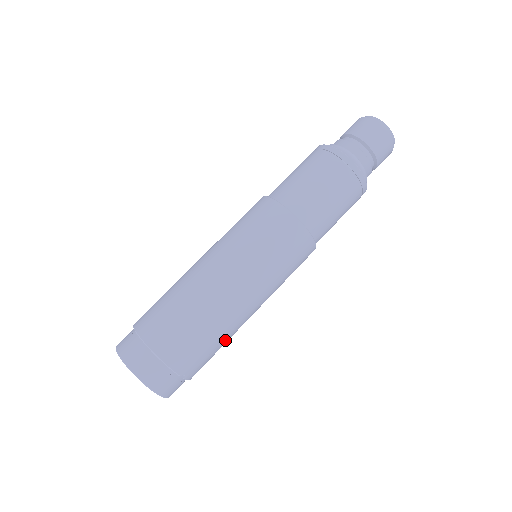
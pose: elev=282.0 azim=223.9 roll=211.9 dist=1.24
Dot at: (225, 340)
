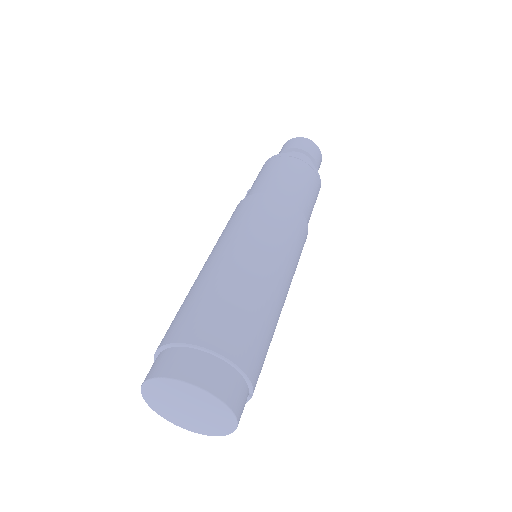
Dot at: occluded
